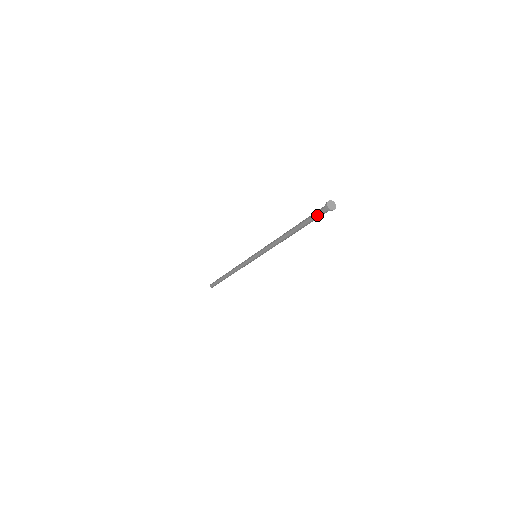
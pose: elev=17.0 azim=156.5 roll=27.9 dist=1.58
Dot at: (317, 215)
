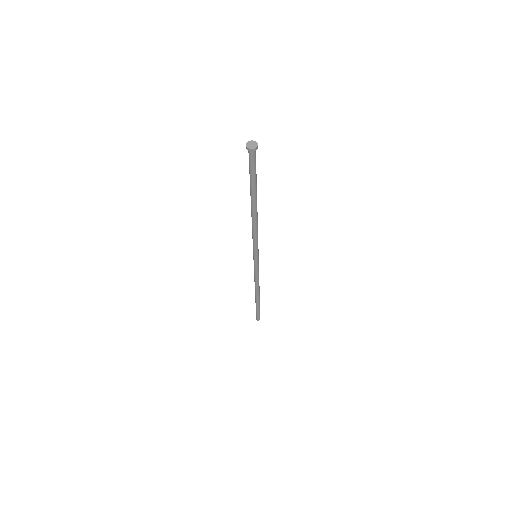
Dot at: (250, 165)
